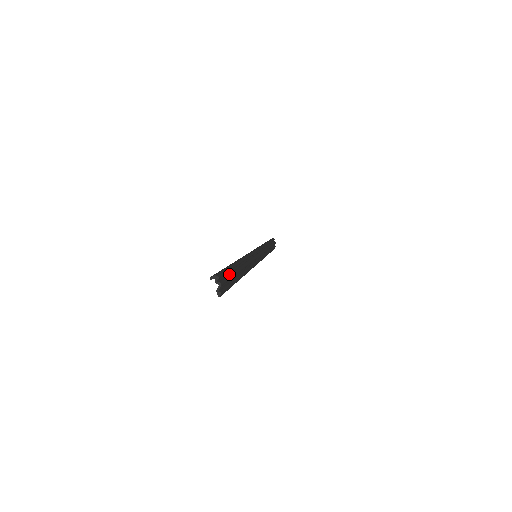
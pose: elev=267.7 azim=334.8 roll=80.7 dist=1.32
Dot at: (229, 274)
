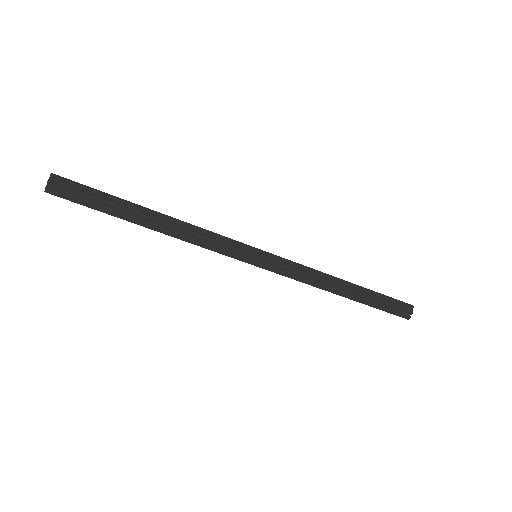
Dot at: (94, 195)
